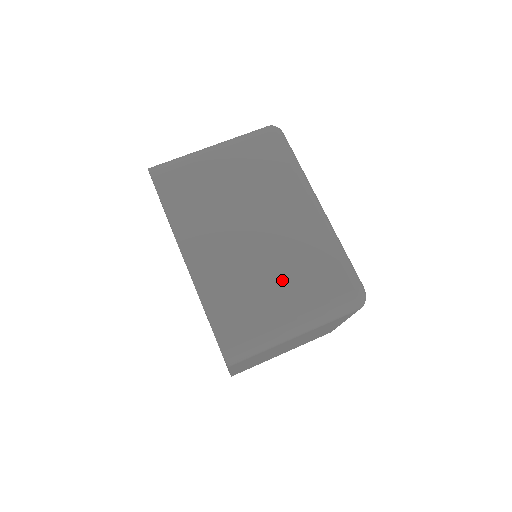
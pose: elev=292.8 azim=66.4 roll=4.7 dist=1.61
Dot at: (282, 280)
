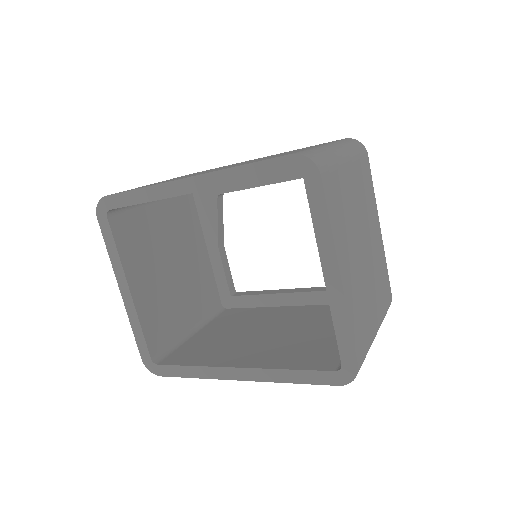
Dot at: occluded
